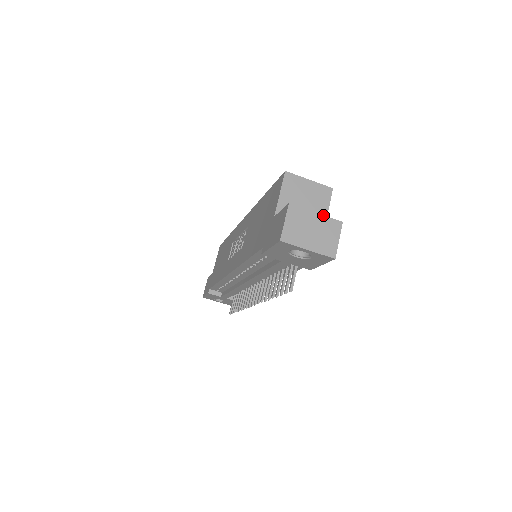
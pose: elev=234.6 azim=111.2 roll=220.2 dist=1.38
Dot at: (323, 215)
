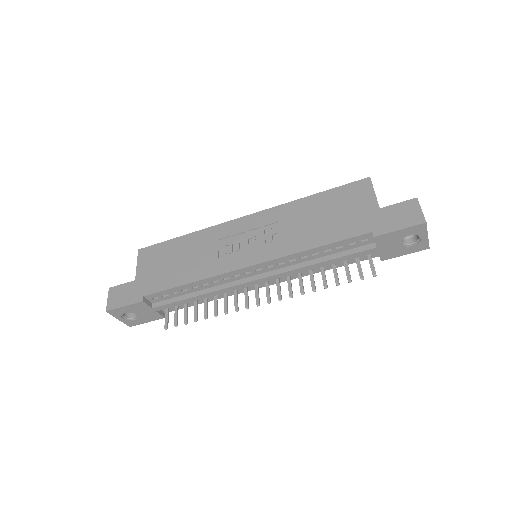
Dot at: occluded
